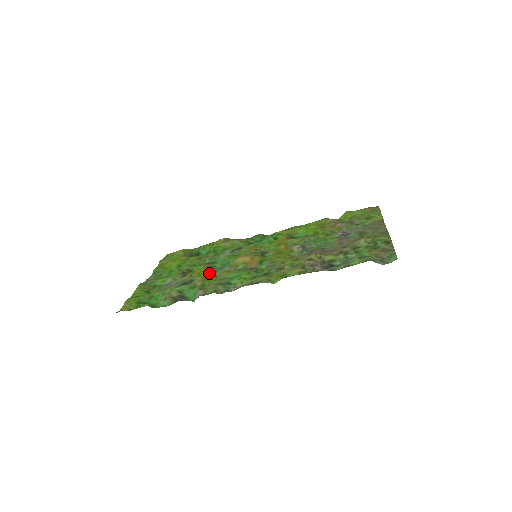
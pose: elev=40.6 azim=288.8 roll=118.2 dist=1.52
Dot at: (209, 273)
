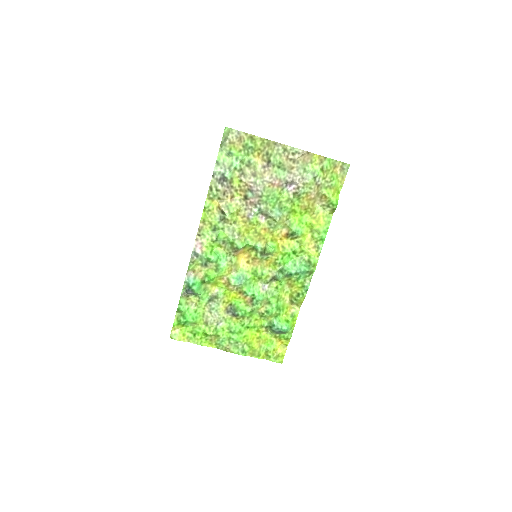
Dot at: (229, 288)
